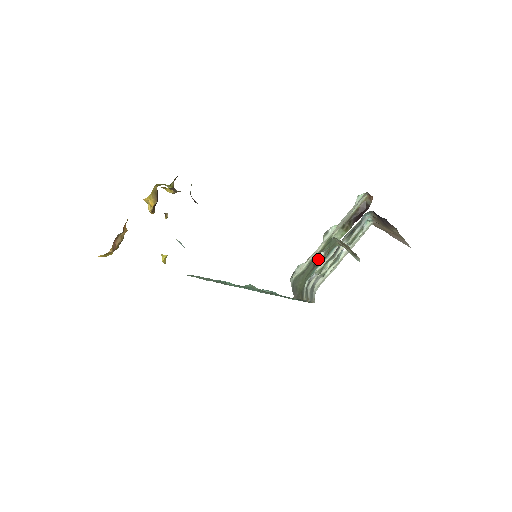
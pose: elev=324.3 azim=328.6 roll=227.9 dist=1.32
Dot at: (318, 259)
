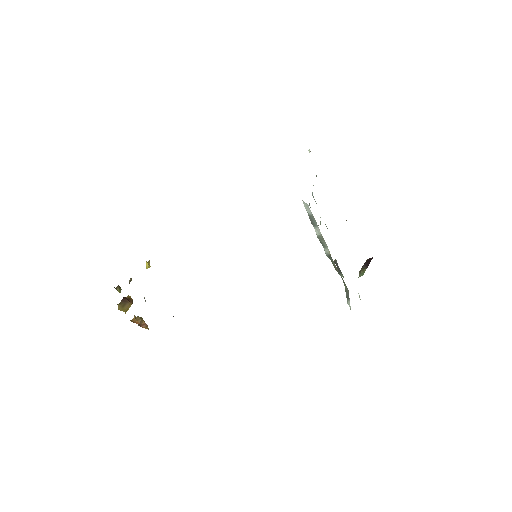
Dot at: (334, 260)
